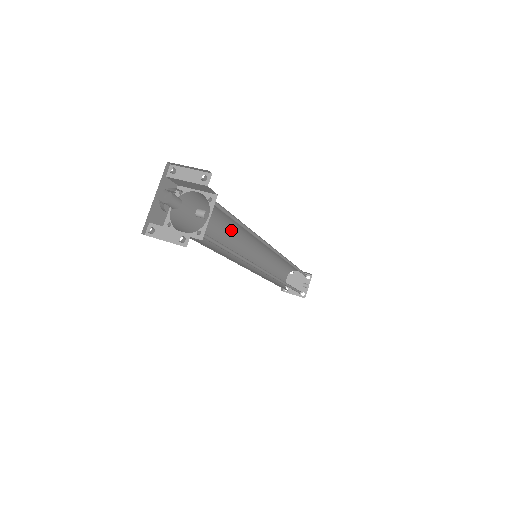
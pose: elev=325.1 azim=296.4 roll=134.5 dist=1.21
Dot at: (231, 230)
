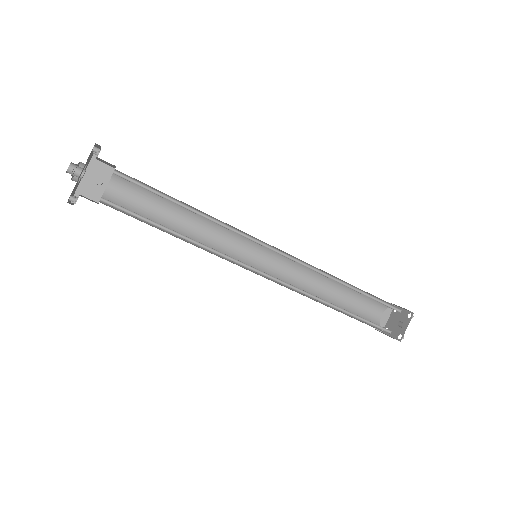
Dot at: (212, 222)
